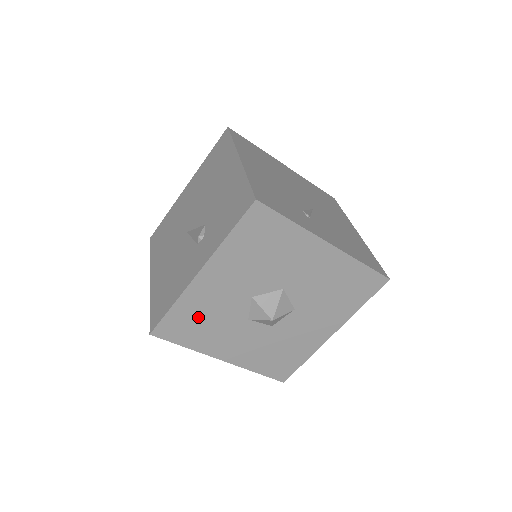
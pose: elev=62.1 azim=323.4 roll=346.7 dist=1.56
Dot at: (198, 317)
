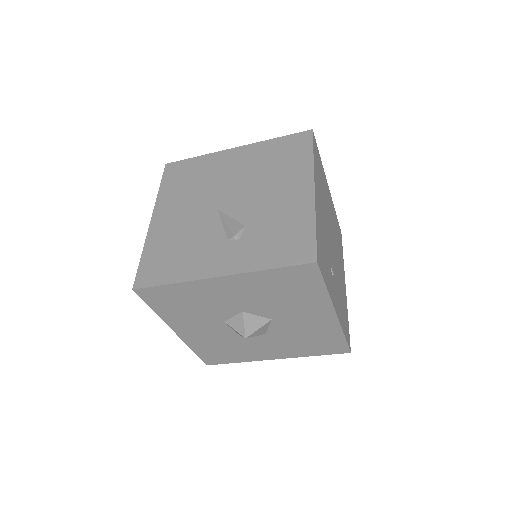
Dot at: (186, 300)
